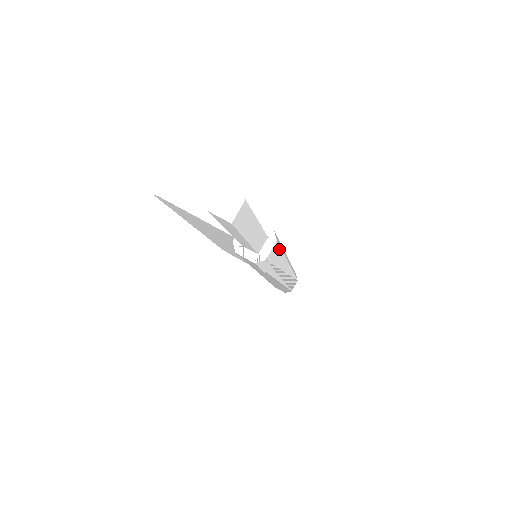
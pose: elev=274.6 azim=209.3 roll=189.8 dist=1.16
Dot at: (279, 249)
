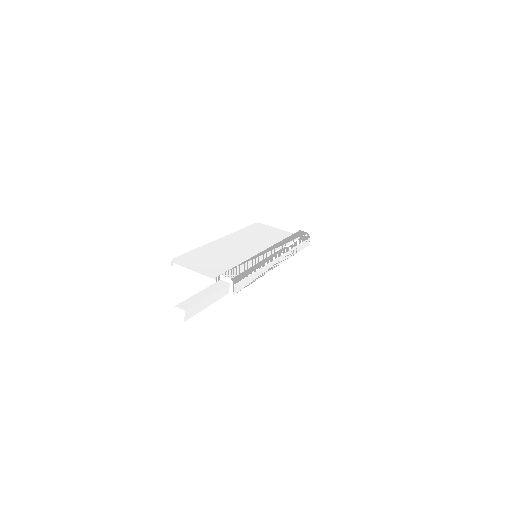
Dot at: (245, 279)
